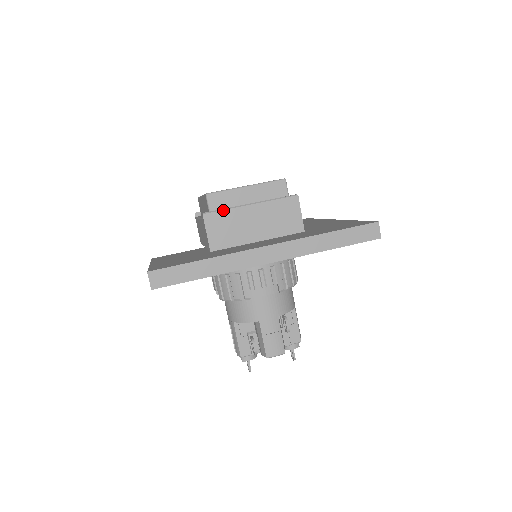
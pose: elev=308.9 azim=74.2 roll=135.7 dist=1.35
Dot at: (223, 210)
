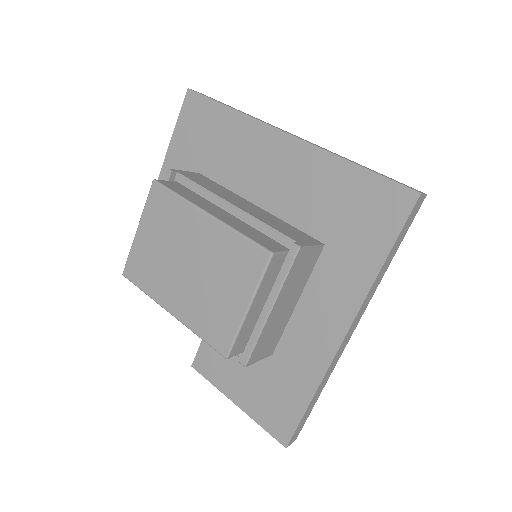
Dot at: (256, 344)
